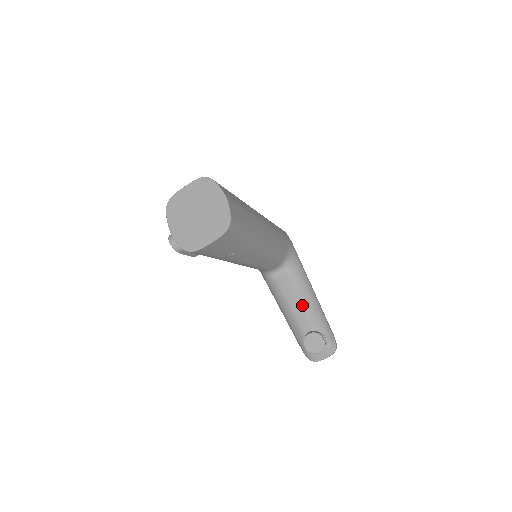
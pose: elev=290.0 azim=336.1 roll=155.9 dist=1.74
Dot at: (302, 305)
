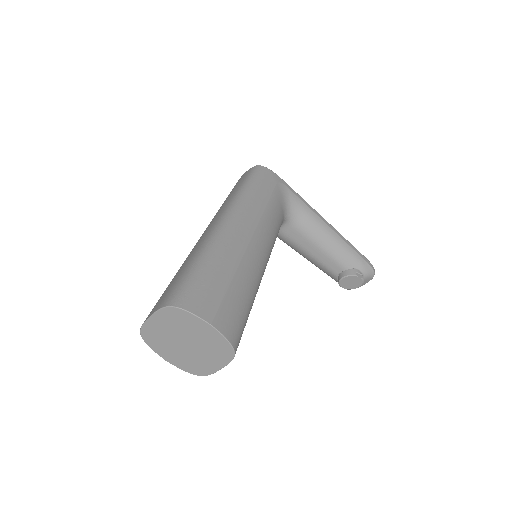
Dot at: (323, 251)
